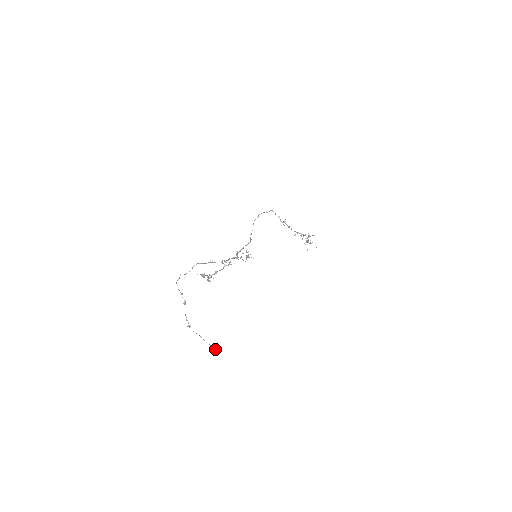
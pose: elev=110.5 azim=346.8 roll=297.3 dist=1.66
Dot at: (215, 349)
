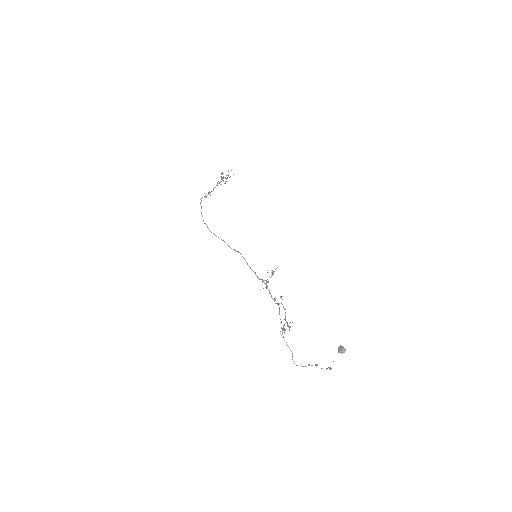
Dot at: (345, 350)
